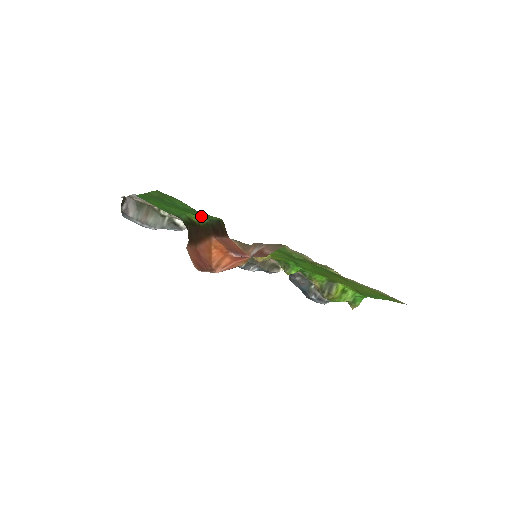
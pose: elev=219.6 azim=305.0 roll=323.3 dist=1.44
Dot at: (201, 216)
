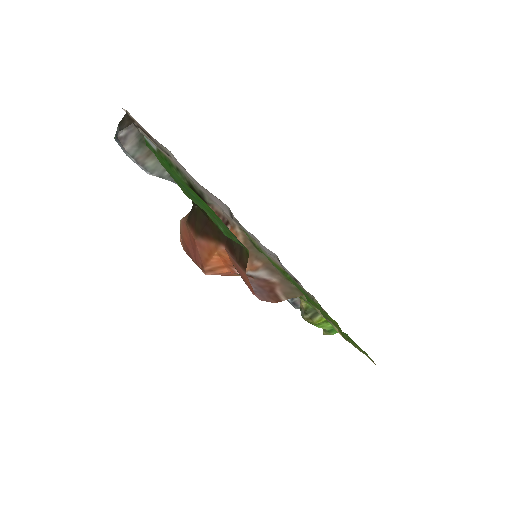
Dot at: (222, 223)
